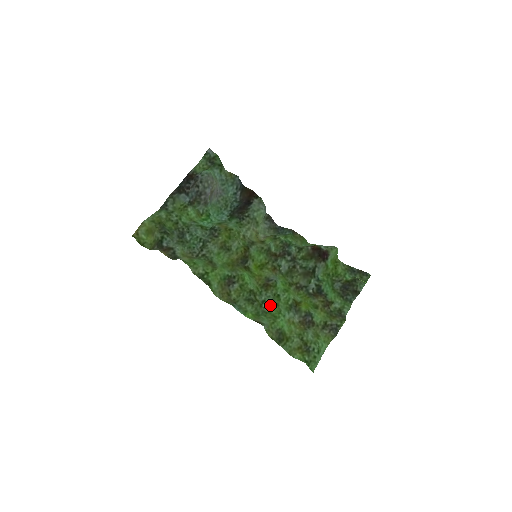
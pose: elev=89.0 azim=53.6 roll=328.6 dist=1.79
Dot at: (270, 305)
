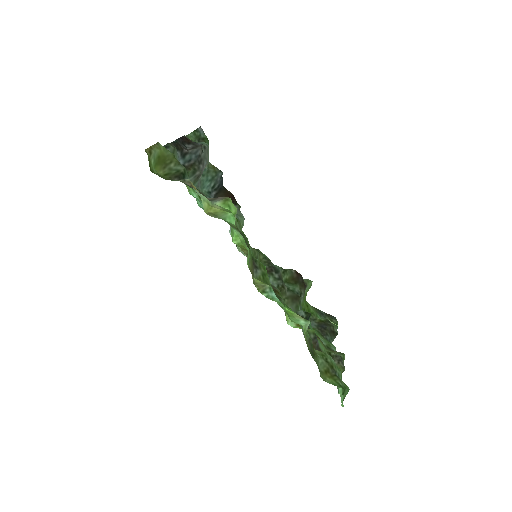
Dot at: occluded
